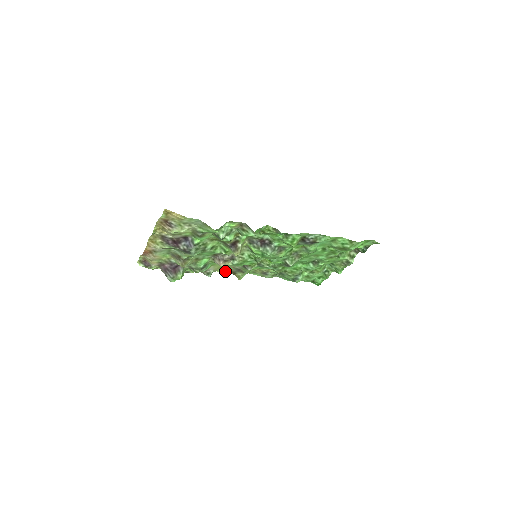
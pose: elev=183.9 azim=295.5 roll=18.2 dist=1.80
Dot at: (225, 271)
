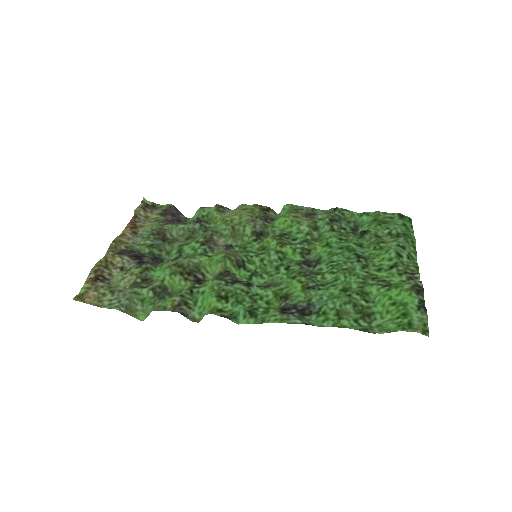
Dot at: (254, 206)
